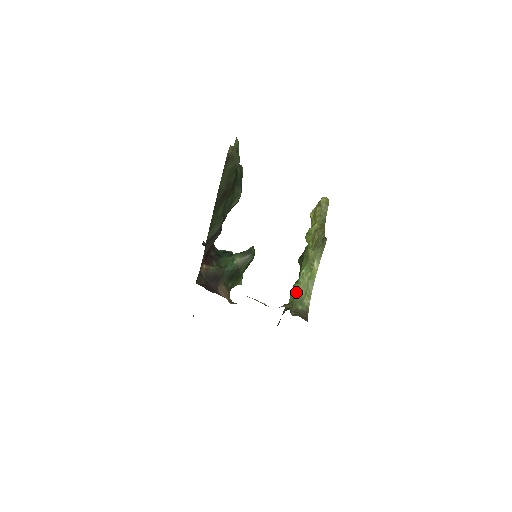
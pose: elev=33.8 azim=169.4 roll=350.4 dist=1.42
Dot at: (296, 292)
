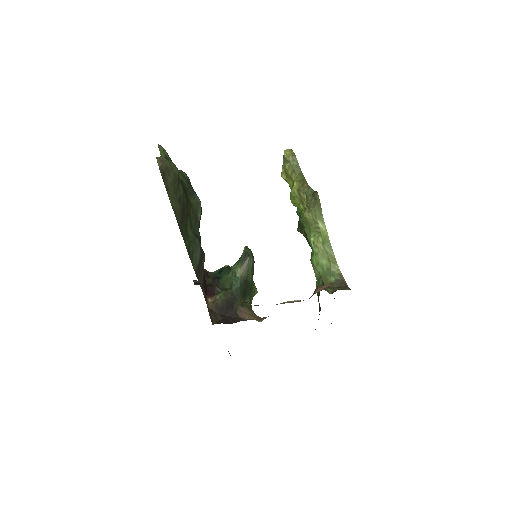
Dot at: (318, 266)
